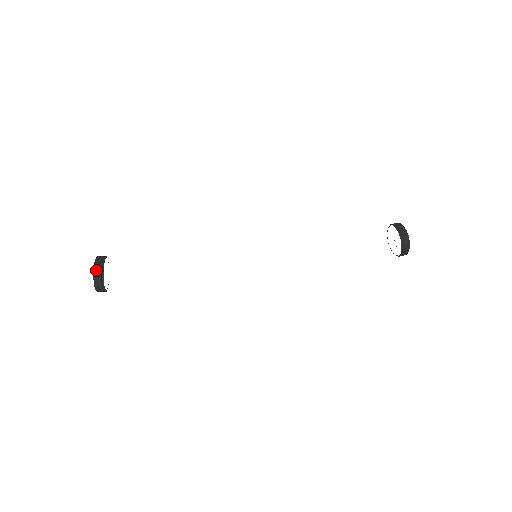
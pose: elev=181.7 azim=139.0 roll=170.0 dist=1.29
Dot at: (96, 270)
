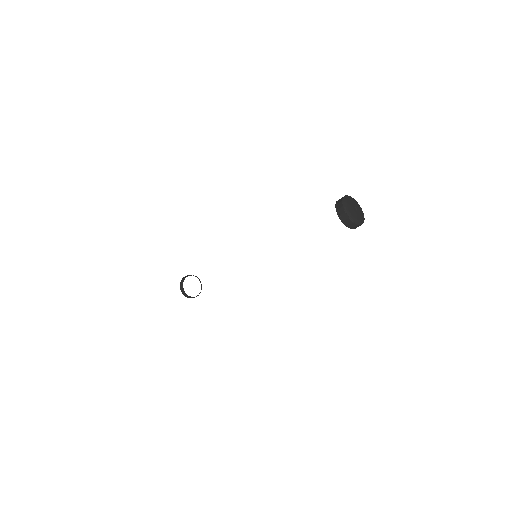
Dot at: (181, 284)
